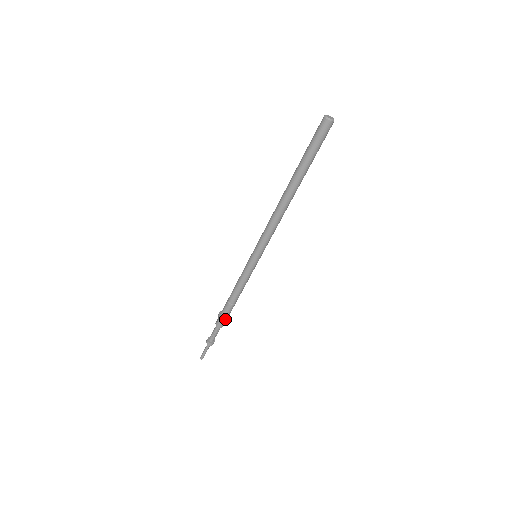
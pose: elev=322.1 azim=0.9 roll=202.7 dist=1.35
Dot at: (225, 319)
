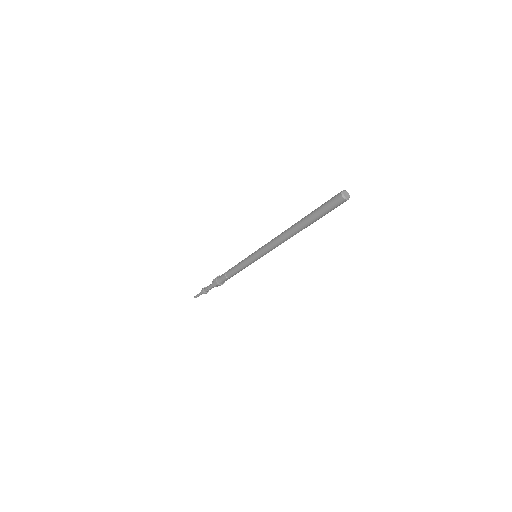
Dot at: (217, 282)
